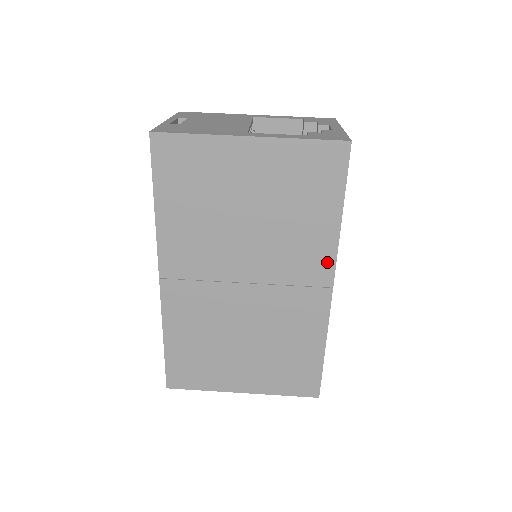
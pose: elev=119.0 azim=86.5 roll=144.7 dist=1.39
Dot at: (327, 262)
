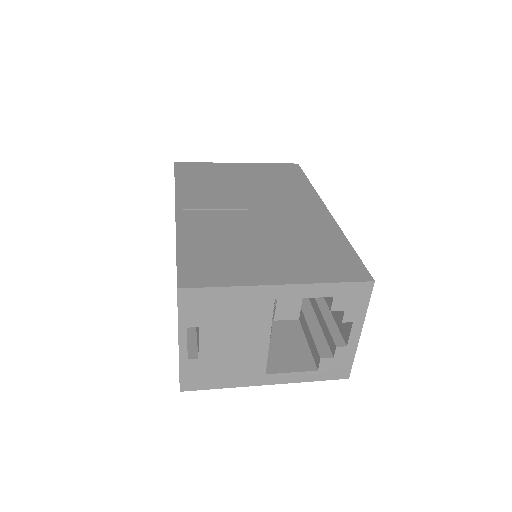
Dot at: (314, 199)
